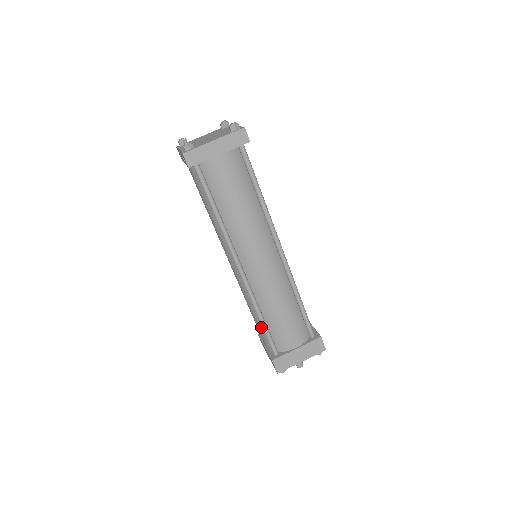
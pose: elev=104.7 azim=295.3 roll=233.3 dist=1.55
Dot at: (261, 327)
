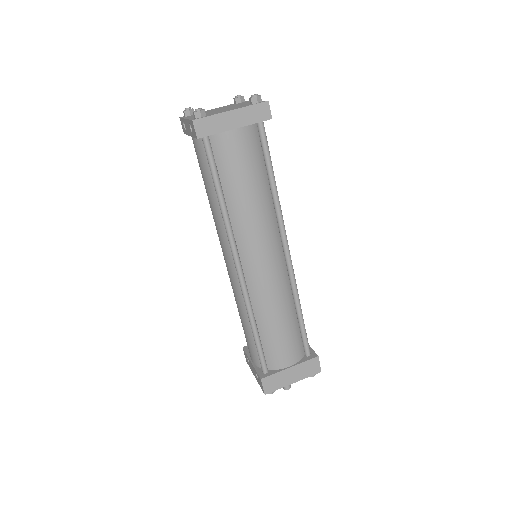
Dot at: (252, 339)
